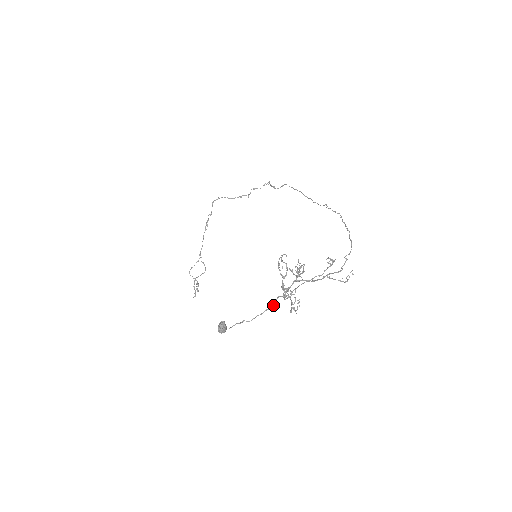
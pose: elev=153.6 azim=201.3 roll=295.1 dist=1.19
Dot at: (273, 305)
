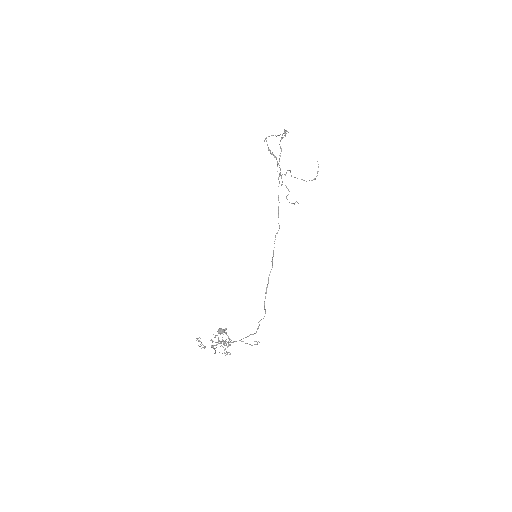
Dot at: (220, 346)
